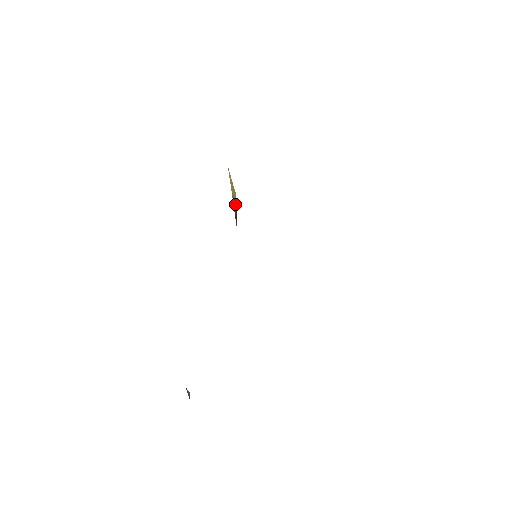
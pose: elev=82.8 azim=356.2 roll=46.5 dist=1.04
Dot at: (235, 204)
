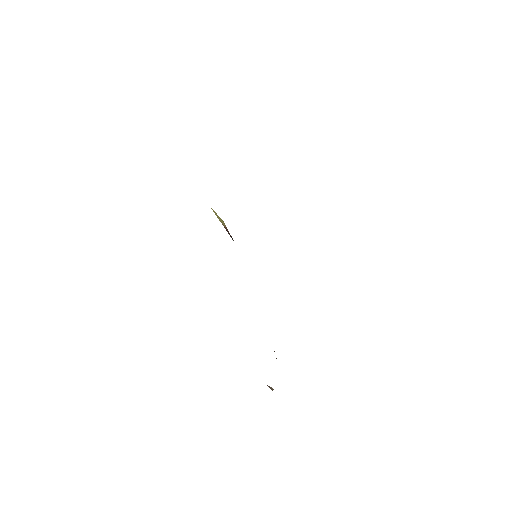
Dot at: (226, 228)
